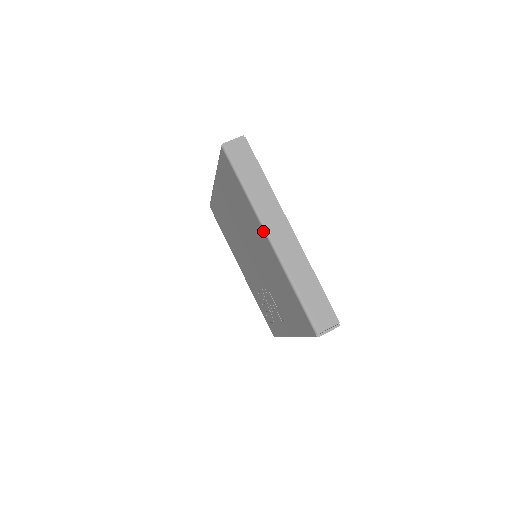
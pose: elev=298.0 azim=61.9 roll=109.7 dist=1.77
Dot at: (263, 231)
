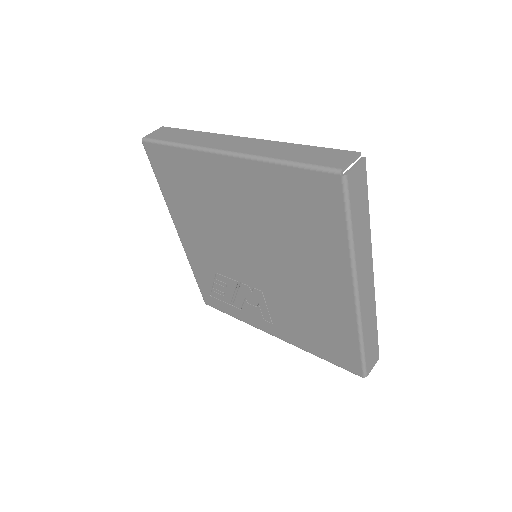
Dot at: (351, 285)
